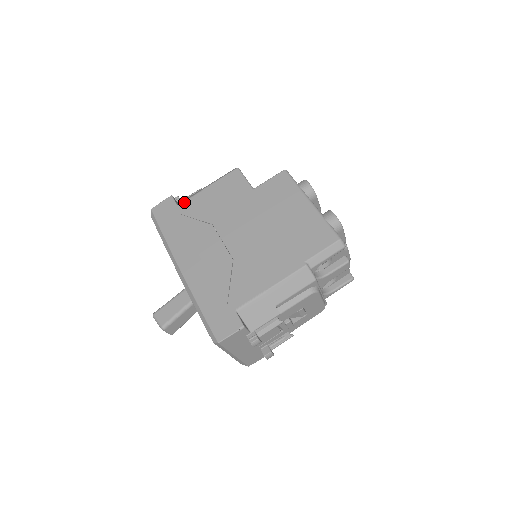
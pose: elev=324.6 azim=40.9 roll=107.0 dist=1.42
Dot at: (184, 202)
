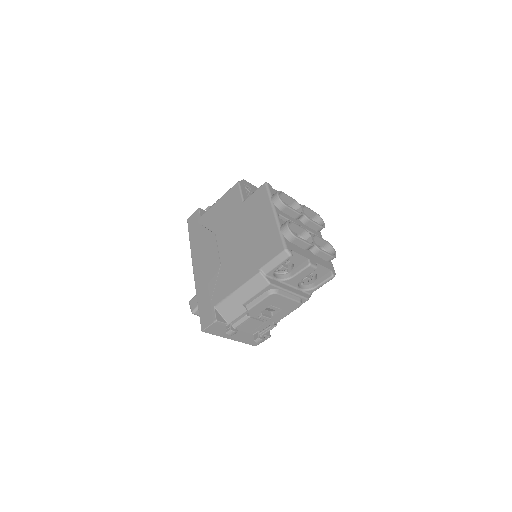
Dot at: (204, 214)
